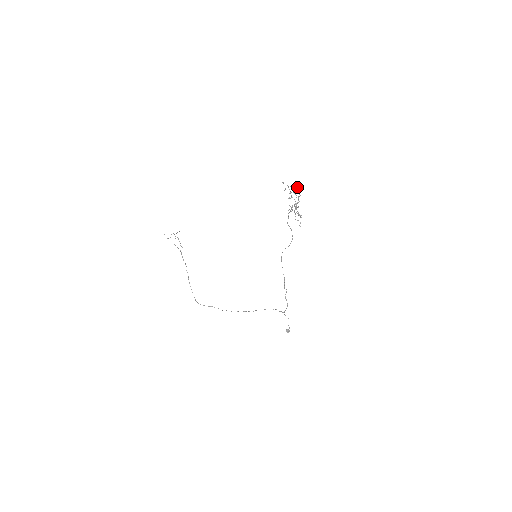
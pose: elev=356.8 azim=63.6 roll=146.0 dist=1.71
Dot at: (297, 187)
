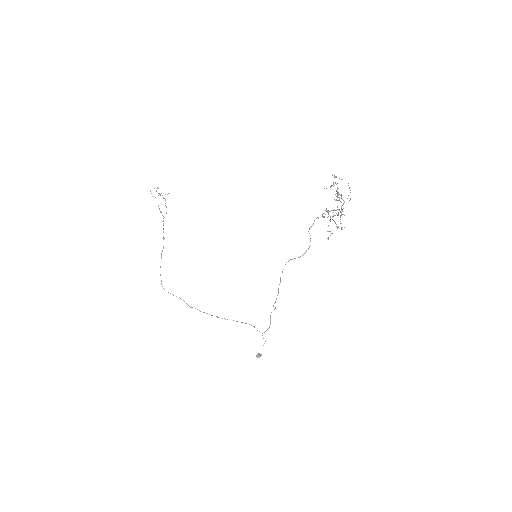
Dot at: occluded
